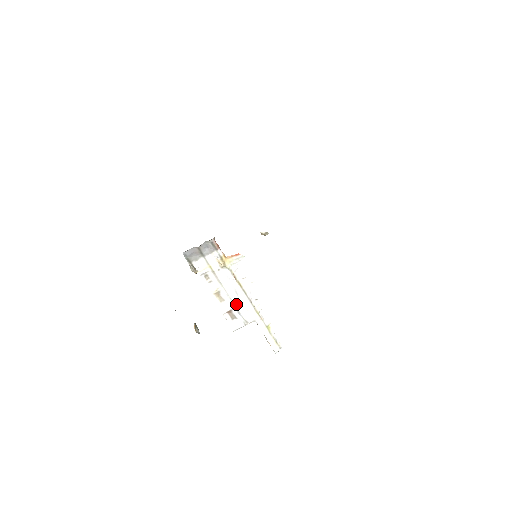
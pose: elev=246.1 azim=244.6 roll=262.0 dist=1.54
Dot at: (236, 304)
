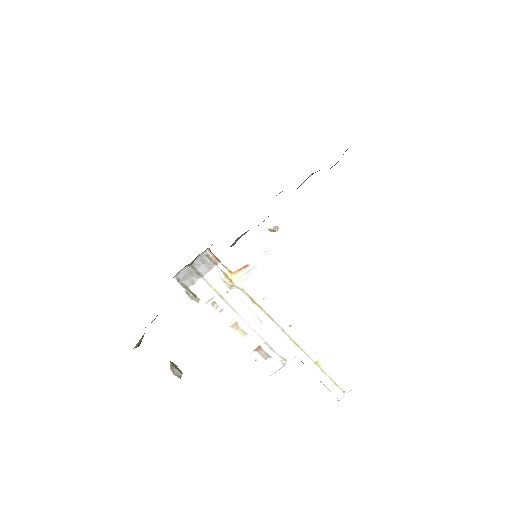
Dot at: (264, 337)
